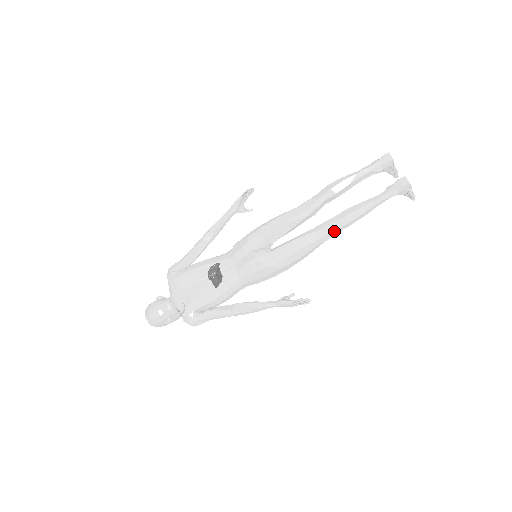
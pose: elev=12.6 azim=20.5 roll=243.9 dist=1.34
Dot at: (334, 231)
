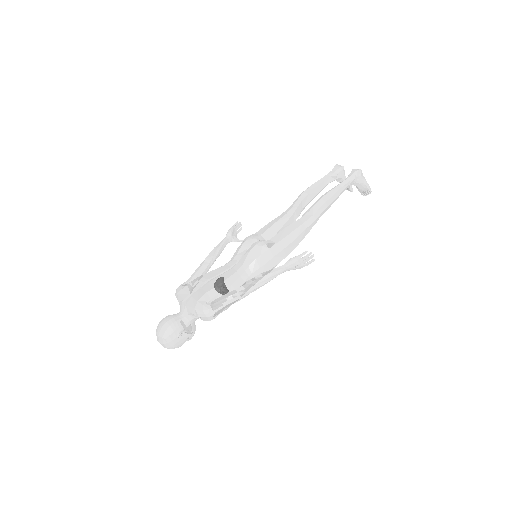
Dot at: (316, 213)
